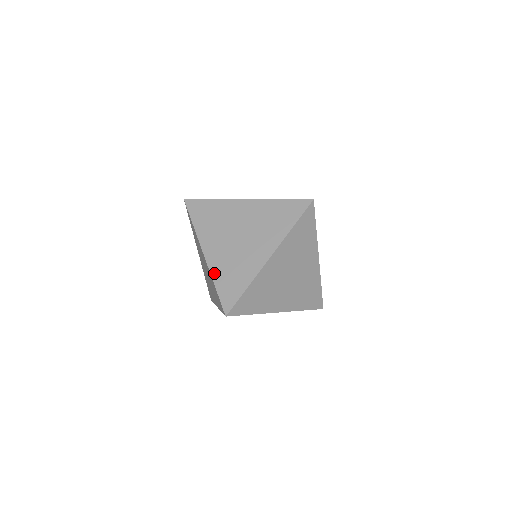
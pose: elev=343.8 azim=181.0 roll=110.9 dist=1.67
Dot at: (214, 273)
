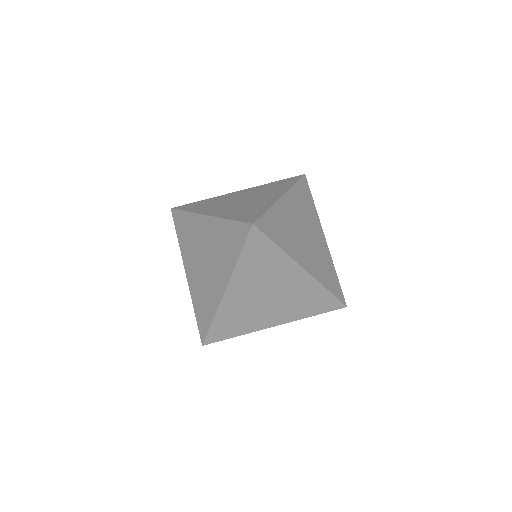
Dot at: (224, 216)
